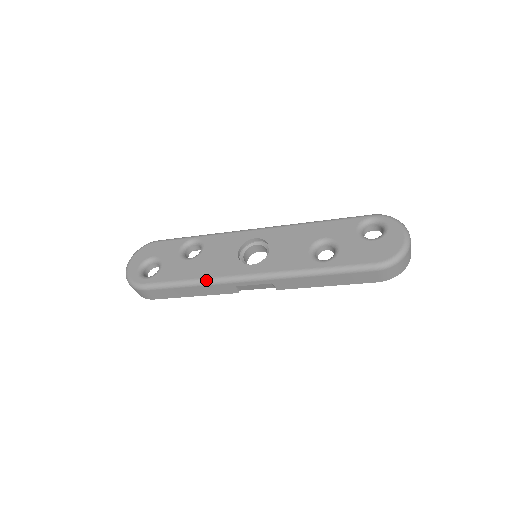
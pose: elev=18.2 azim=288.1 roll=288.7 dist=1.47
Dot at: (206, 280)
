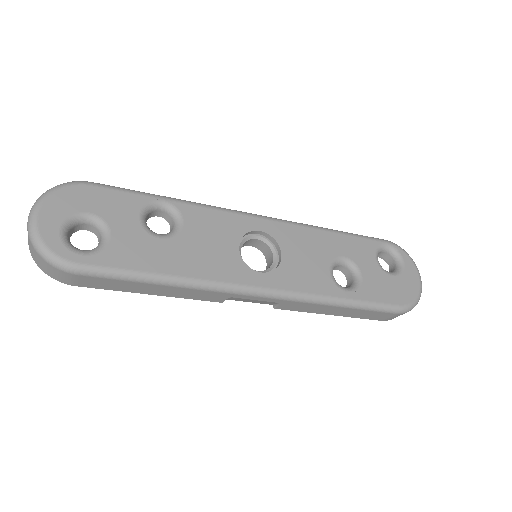
Dot at: (196, 282)
